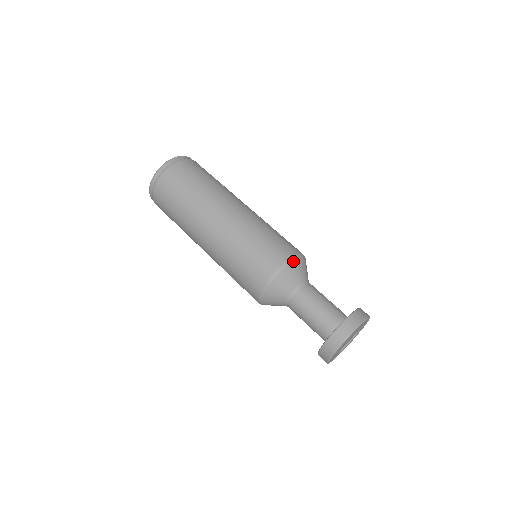
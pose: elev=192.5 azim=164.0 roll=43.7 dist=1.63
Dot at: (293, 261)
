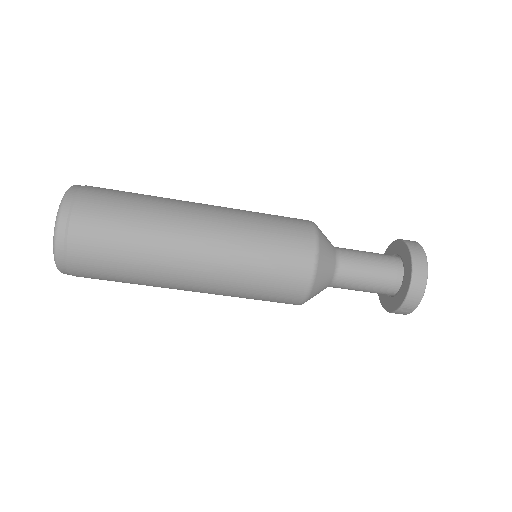
Dot at: (319, 238)
